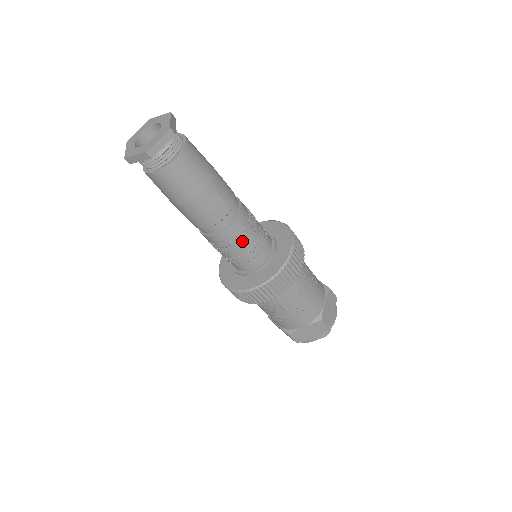
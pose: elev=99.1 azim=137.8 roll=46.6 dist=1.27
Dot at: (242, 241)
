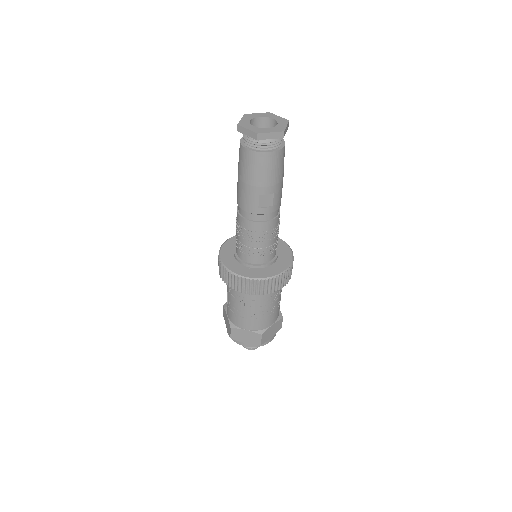
Dot at: (260, 239)
